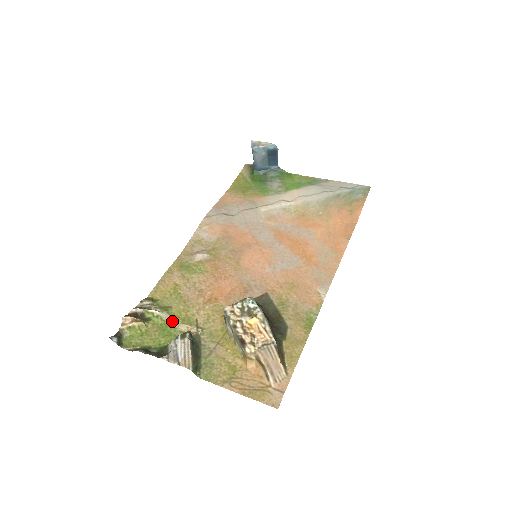
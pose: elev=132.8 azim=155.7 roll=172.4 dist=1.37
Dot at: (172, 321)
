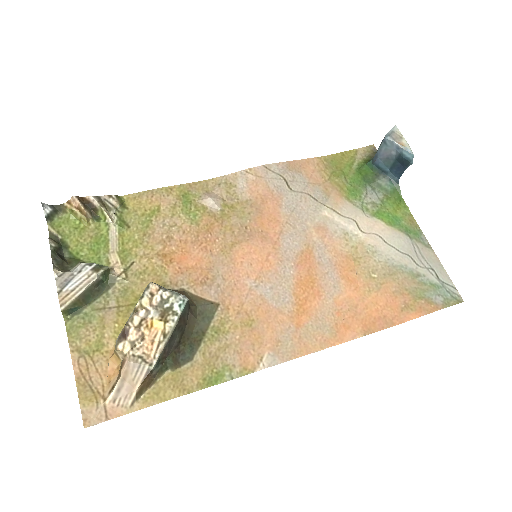
Dot at: (114, 241)
